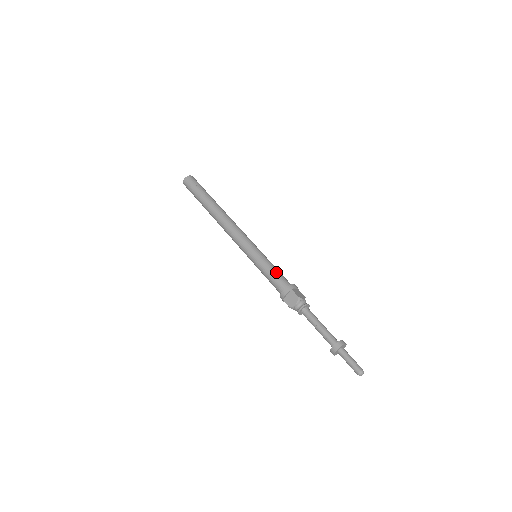
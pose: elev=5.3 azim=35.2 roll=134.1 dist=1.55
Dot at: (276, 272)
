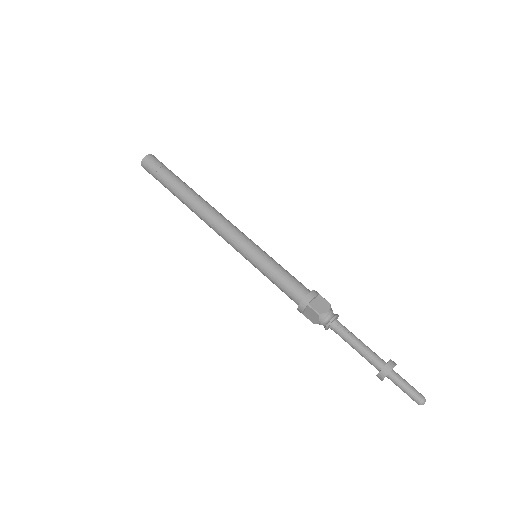
Dot at: occluded
